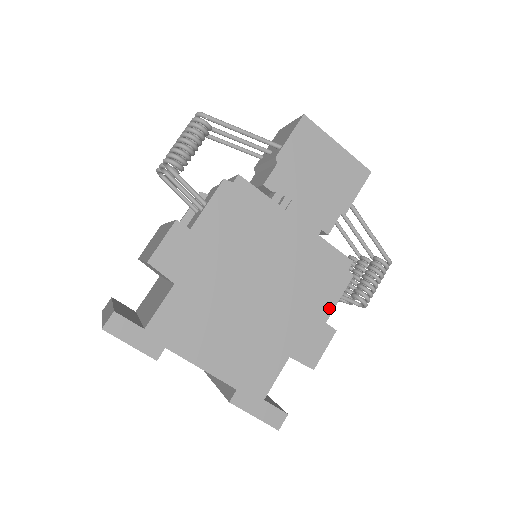
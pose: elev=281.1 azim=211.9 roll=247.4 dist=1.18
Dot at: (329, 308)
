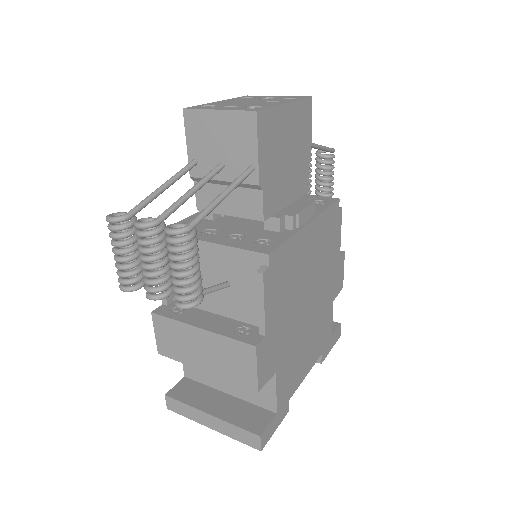
Dot at: (339, 246)
